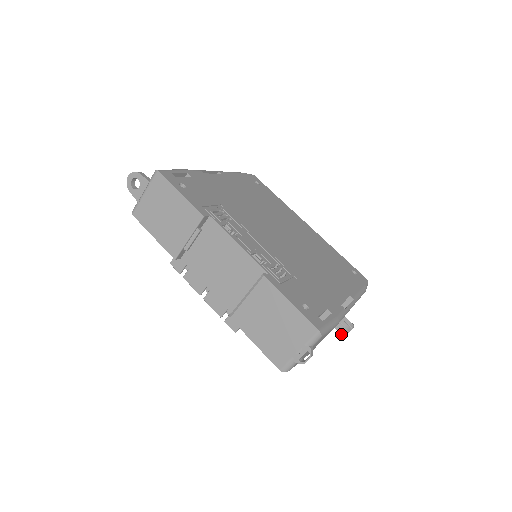
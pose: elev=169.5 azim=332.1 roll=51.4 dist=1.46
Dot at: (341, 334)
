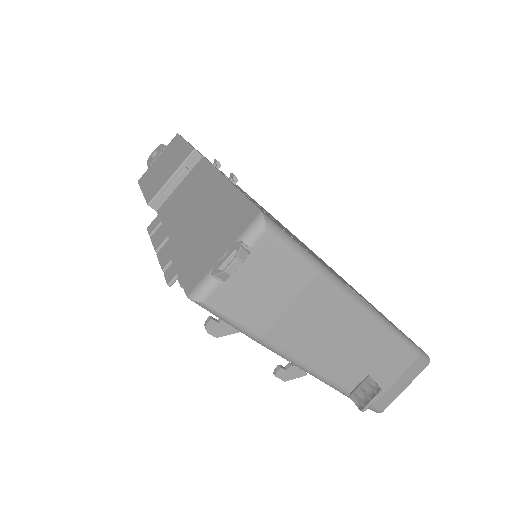
Dot at: (358, 407)
